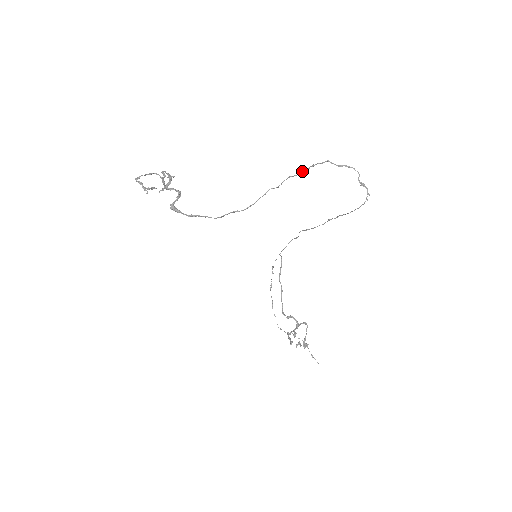
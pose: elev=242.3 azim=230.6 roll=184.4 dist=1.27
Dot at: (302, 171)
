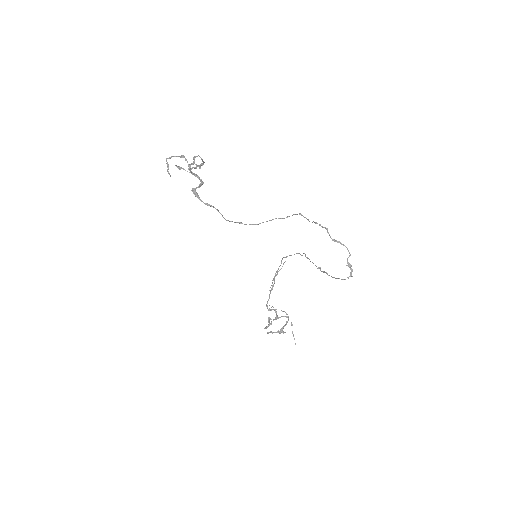
Dot at: (308, 219)
